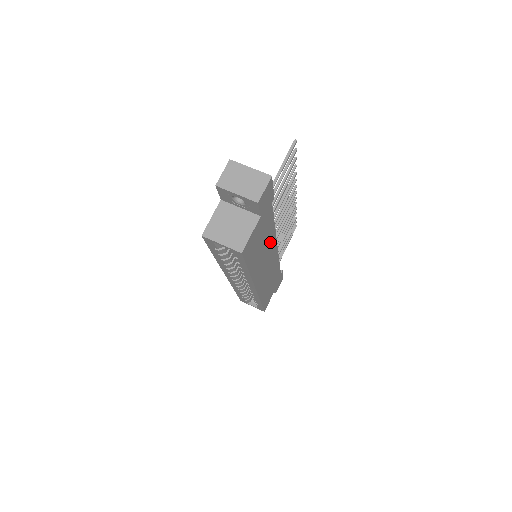
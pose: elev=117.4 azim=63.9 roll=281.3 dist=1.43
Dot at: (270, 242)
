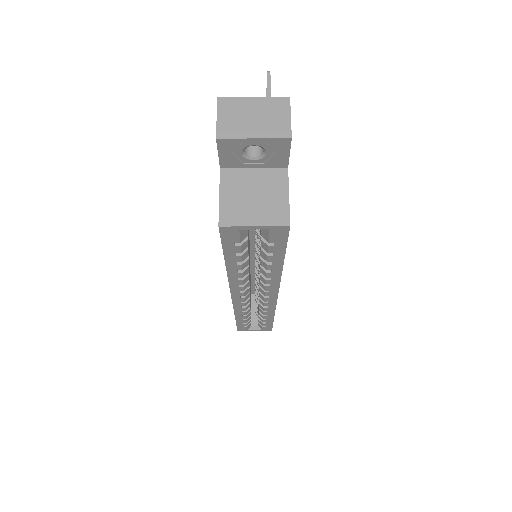
Dot at: occluded
